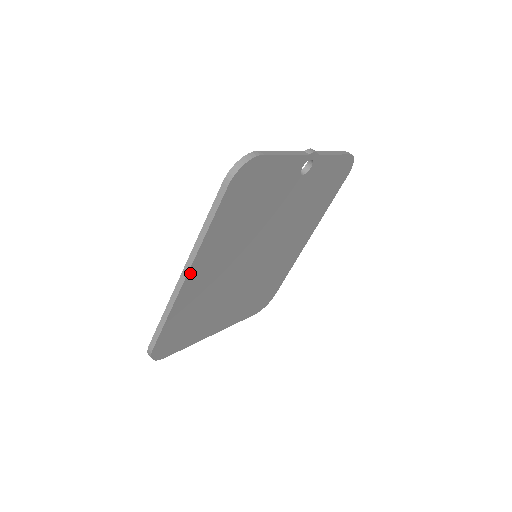
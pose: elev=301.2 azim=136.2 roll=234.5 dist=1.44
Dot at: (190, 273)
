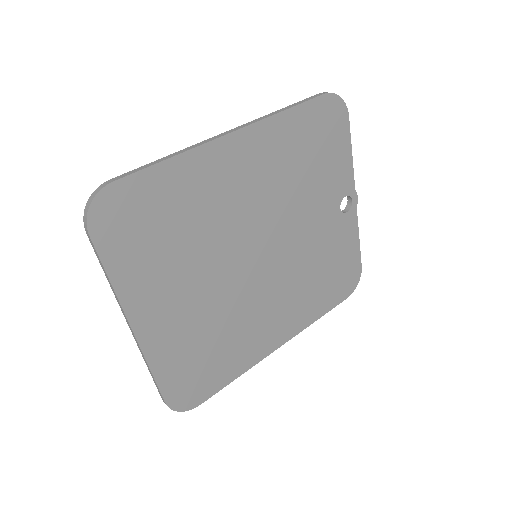
Dot at: (237, 135)
